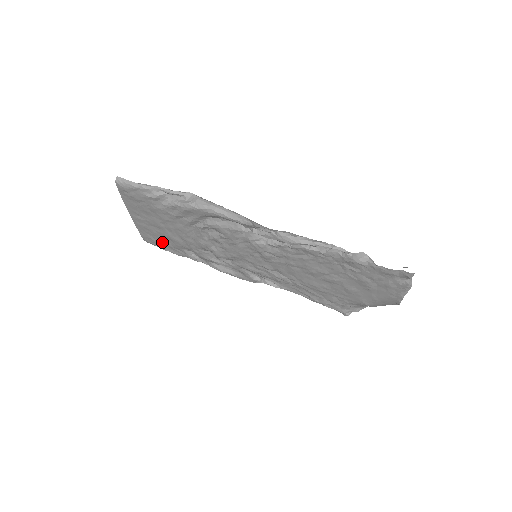
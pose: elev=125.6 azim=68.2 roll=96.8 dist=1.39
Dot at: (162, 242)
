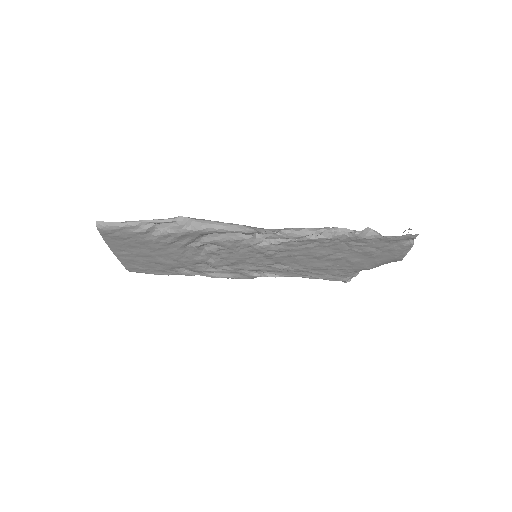
Dot at: (150, 268)
